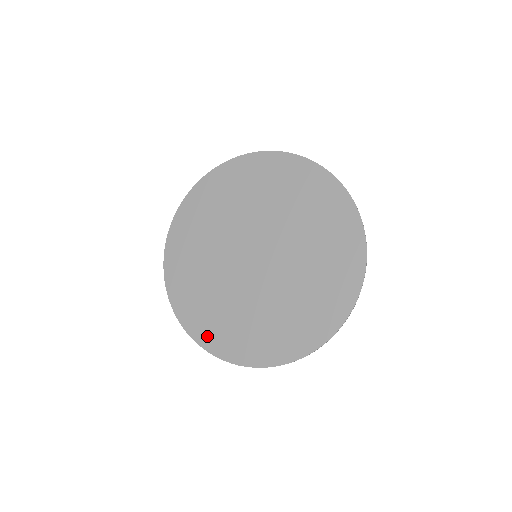
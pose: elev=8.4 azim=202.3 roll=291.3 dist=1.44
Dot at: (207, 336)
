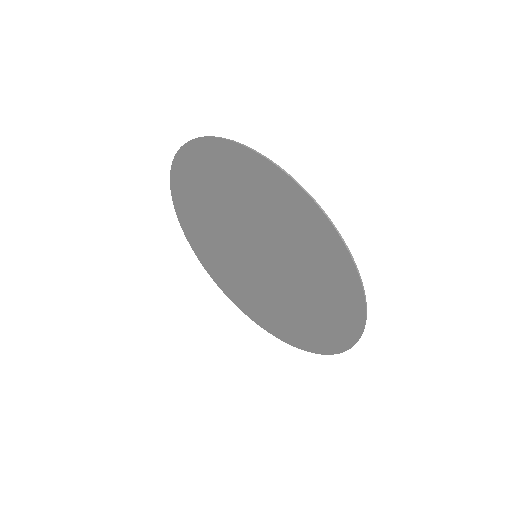
Dot at: (196, 245)
